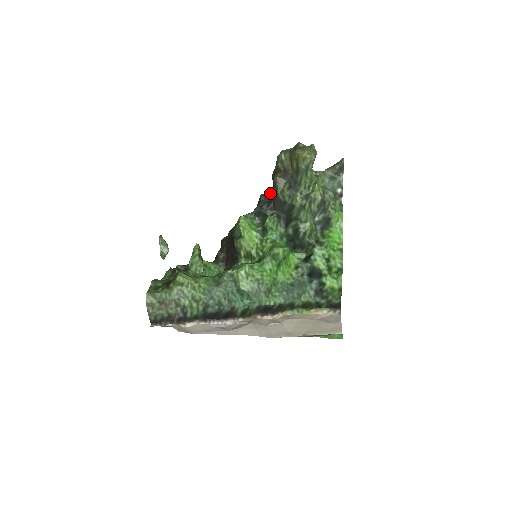
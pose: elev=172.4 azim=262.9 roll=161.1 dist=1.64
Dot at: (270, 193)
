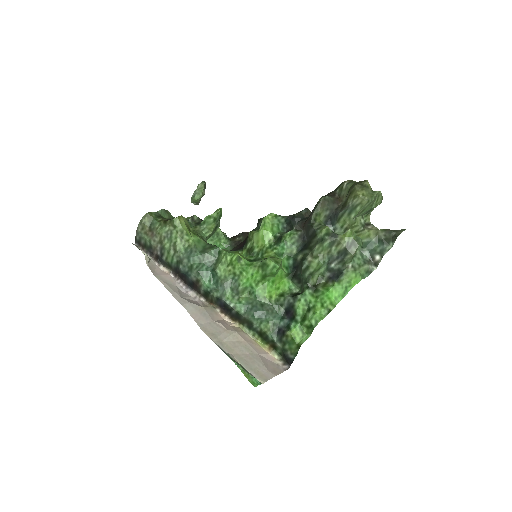
Dot at: occluded
